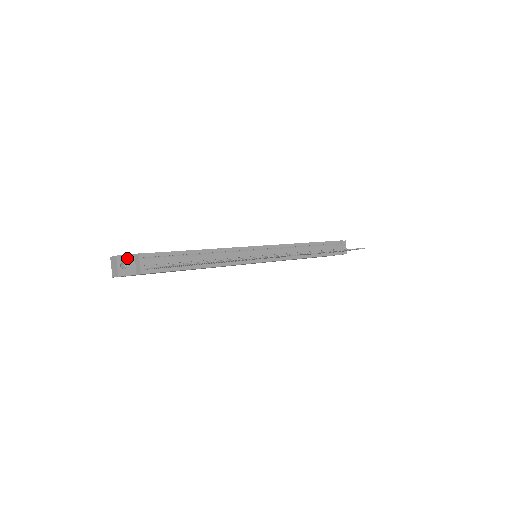
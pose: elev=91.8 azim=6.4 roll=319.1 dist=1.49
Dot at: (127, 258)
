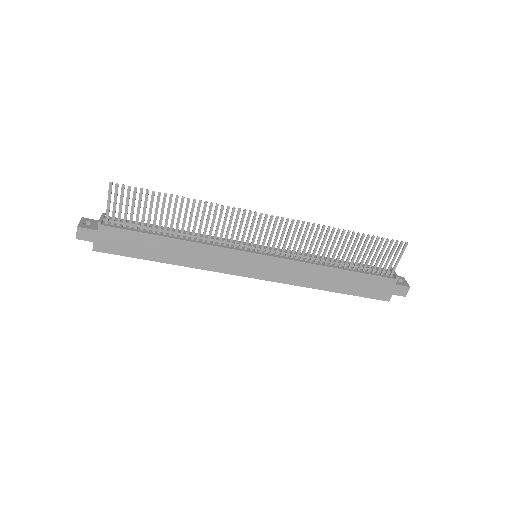
Dot at: (93, 221)
